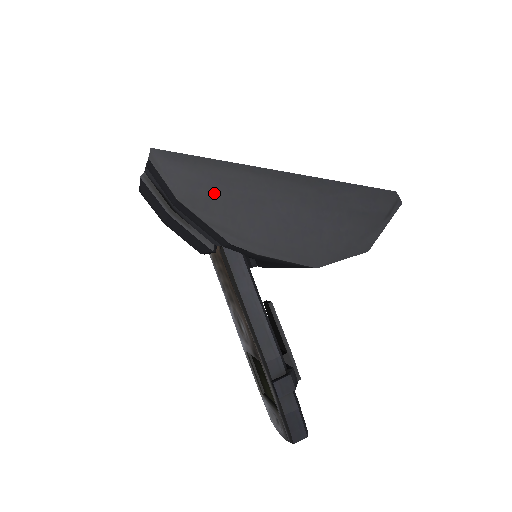
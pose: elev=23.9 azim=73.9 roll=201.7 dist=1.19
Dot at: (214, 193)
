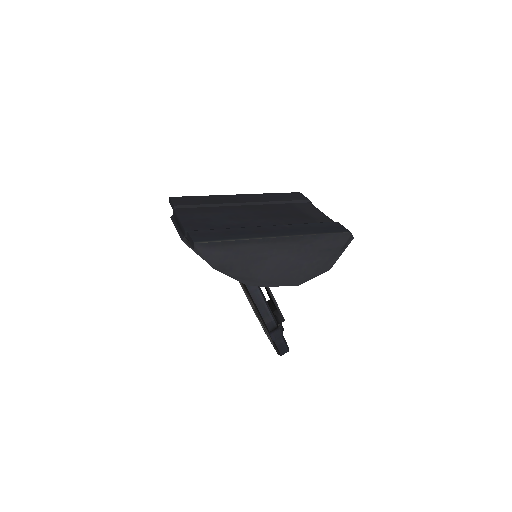
Dot at: (235, 260)
